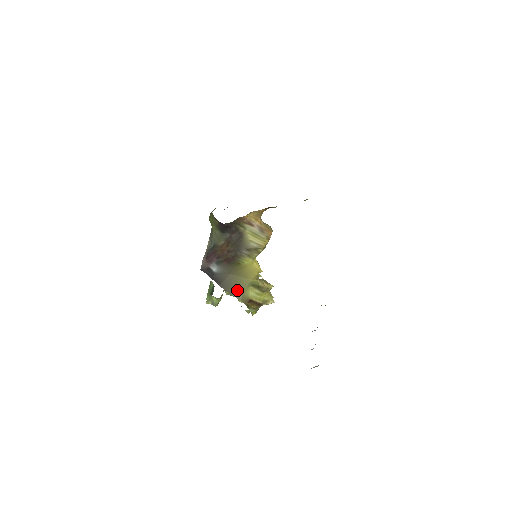
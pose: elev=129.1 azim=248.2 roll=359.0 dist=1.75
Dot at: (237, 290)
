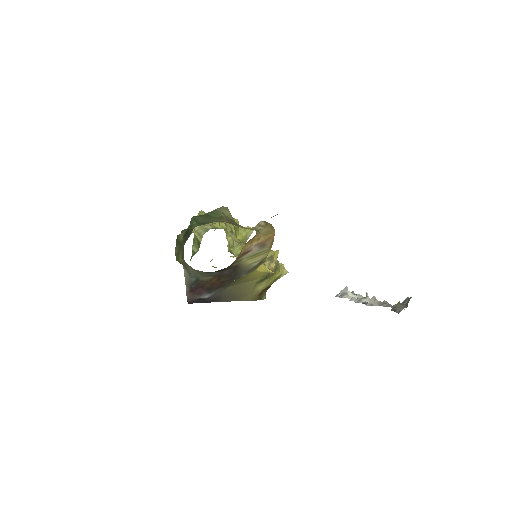
Dot at: (242, 294)
